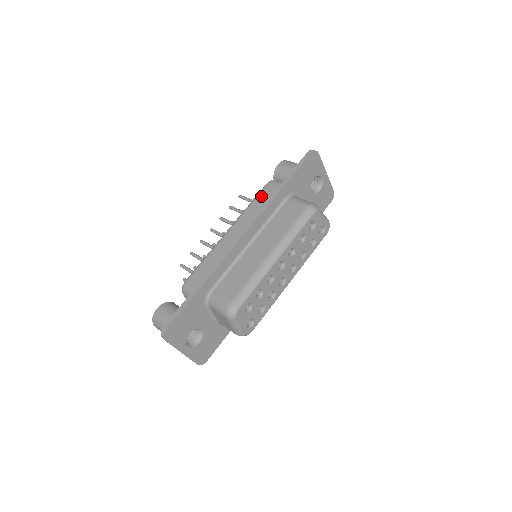
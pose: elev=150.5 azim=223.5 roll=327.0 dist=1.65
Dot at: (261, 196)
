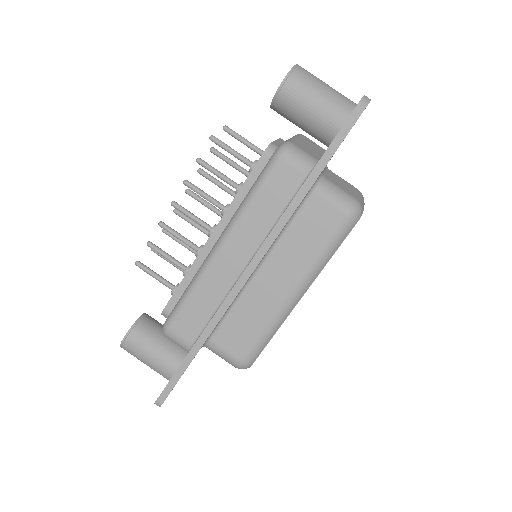
Dot at: (269, 188)
